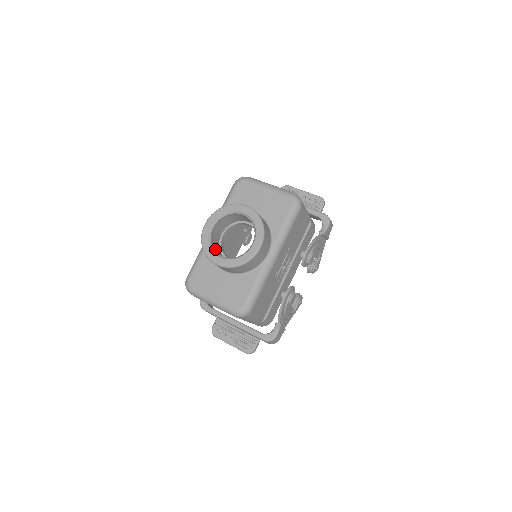
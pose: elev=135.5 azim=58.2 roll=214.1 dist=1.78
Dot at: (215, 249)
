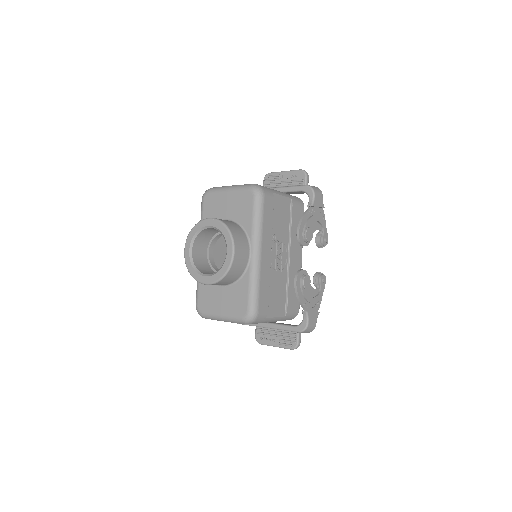
Dot at: (202, 270)
